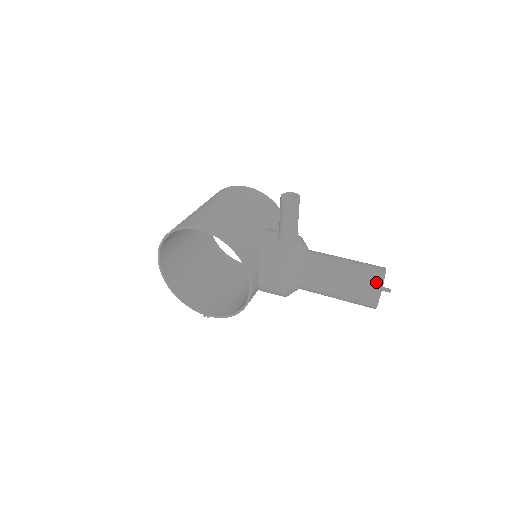
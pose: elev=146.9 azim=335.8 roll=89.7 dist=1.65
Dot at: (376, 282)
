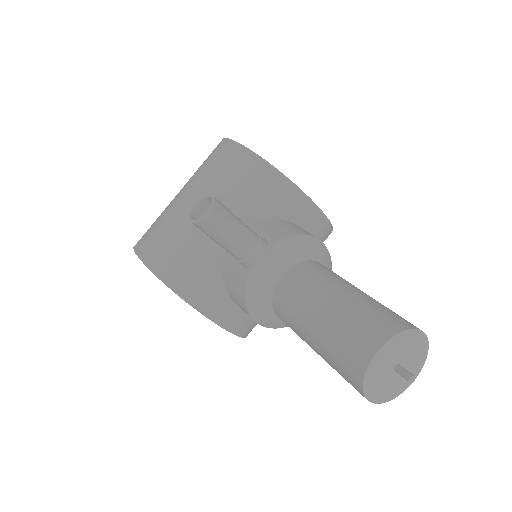
Dot at: (357, 373)
